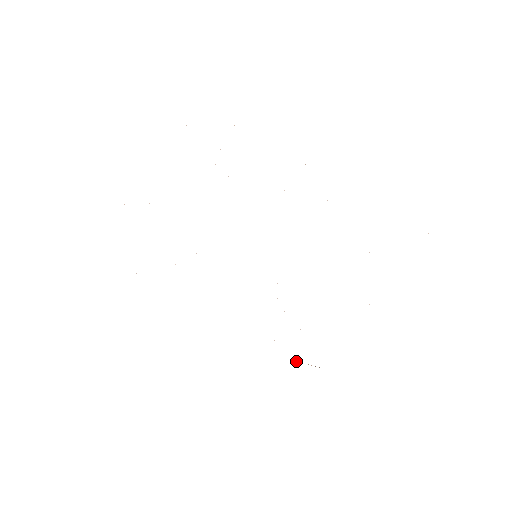
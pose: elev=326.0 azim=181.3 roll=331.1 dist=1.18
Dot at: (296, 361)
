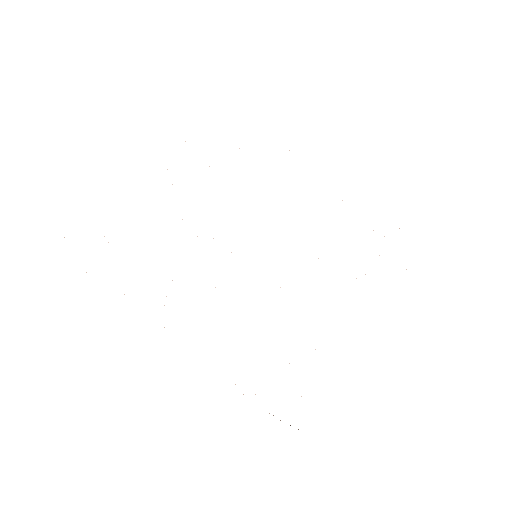
Dot at: occluded
